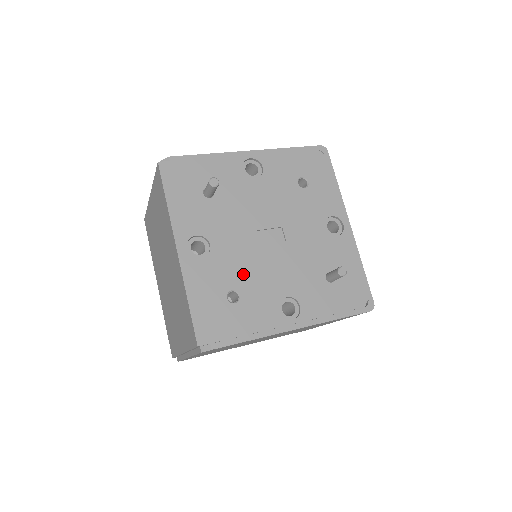
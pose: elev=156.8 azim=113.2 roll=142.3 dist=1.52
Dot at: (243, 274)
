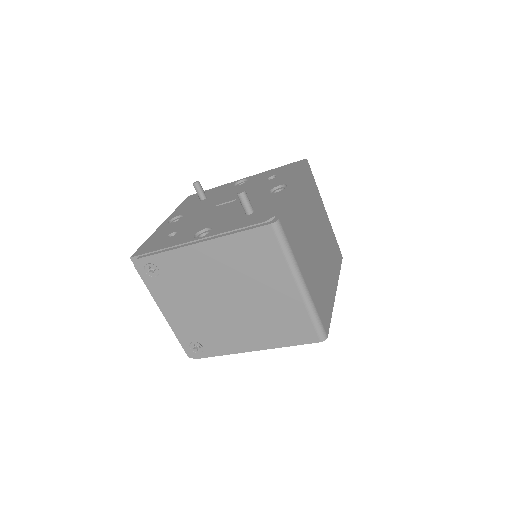
Dot at: (189, 224)
